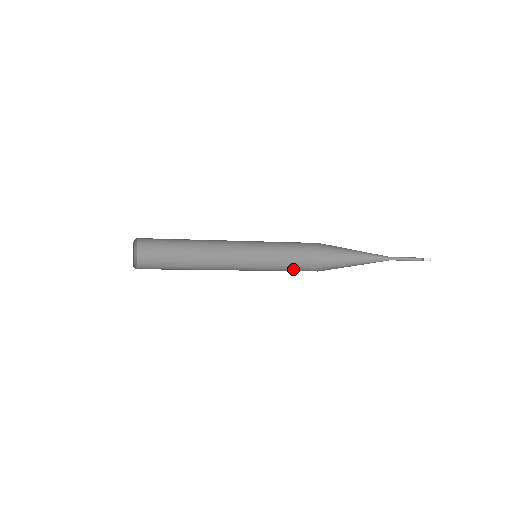
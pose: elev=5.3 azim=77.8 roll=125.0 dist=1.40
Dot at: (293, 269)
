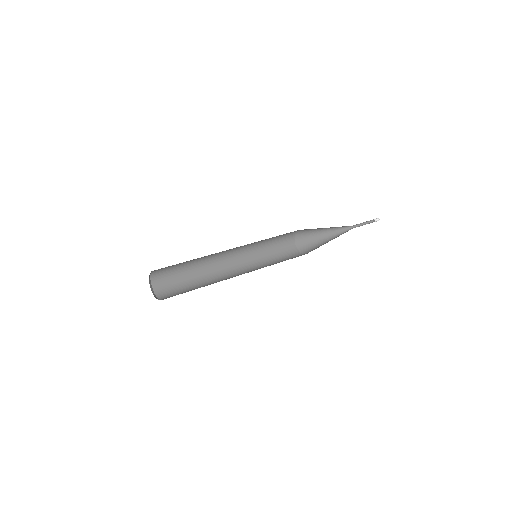
Dot at: (280, 251)
